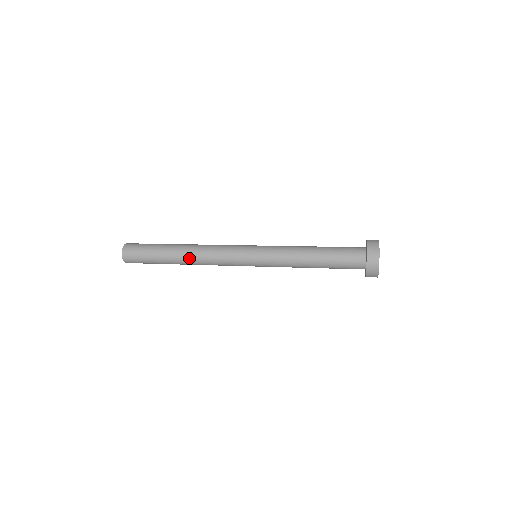
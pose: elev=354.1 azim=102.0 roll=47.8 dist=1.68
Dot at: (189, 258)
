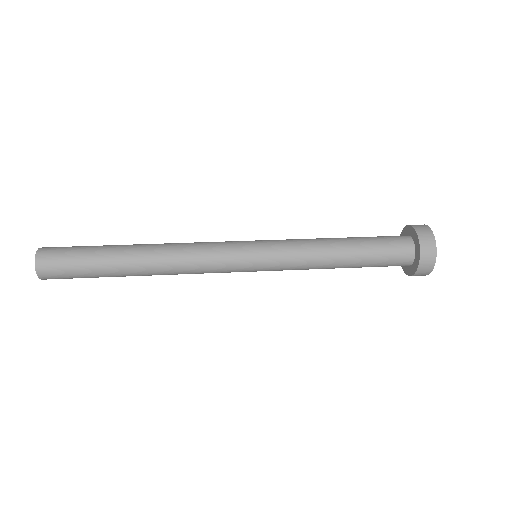
Dot at: (153, 259)
